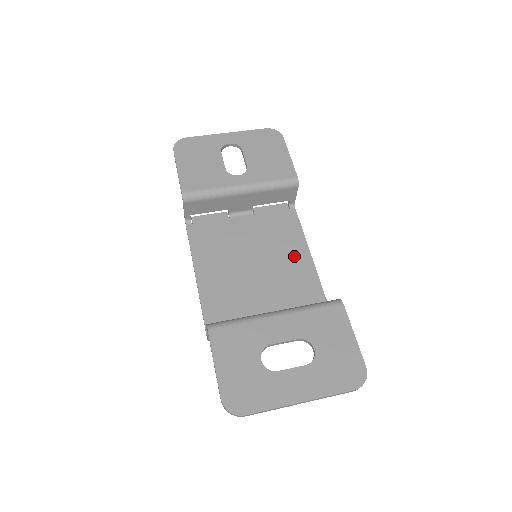
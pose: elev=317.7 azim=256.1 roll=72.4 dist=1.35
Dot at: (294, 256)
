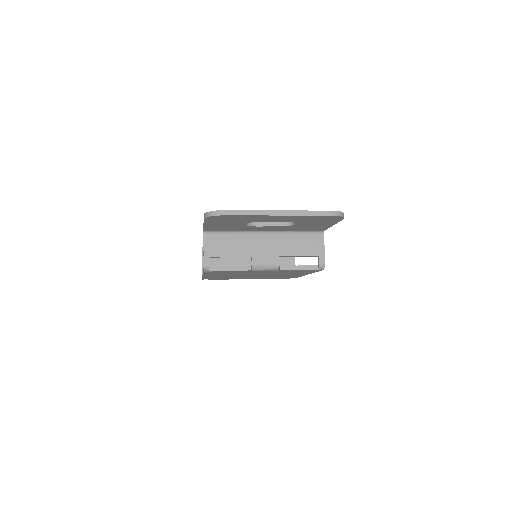
Dot at: occluded
